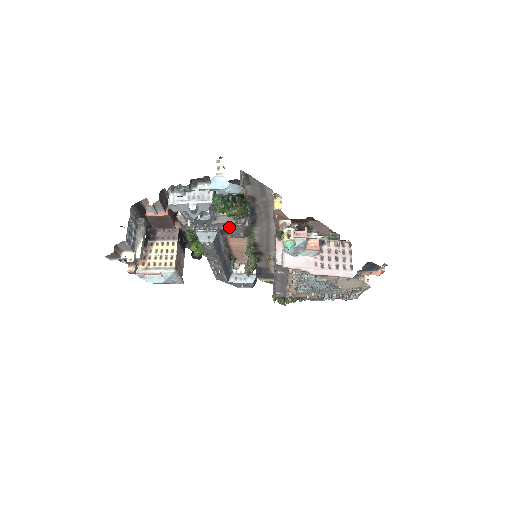
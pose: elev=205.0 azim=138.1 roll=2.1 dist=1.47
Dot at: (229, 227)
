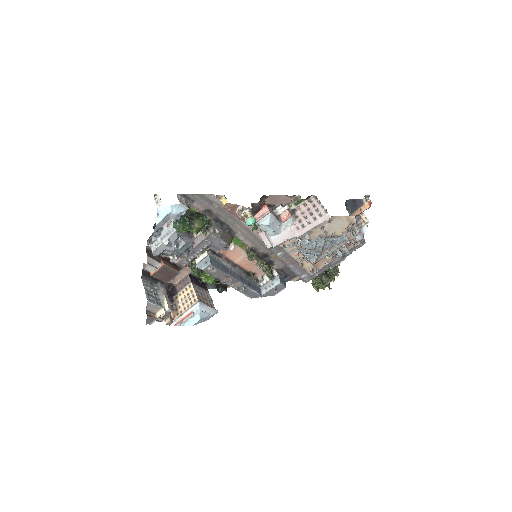
Dot at: (208, 243)
